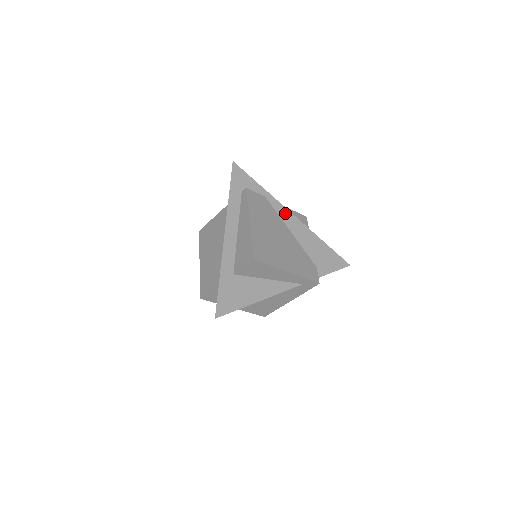
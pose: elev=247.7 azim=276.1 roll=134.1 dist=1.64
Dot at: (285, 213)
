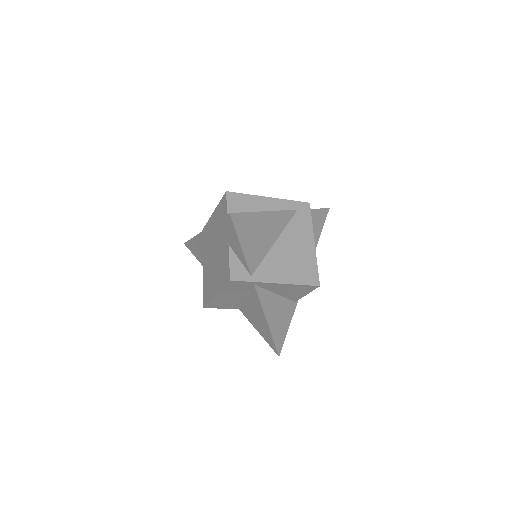
Dot at: occluded
